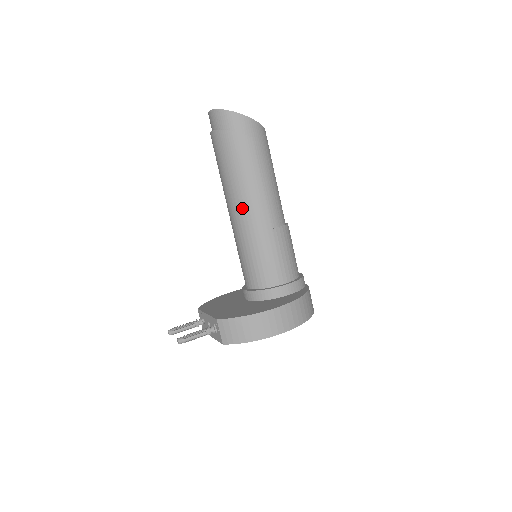
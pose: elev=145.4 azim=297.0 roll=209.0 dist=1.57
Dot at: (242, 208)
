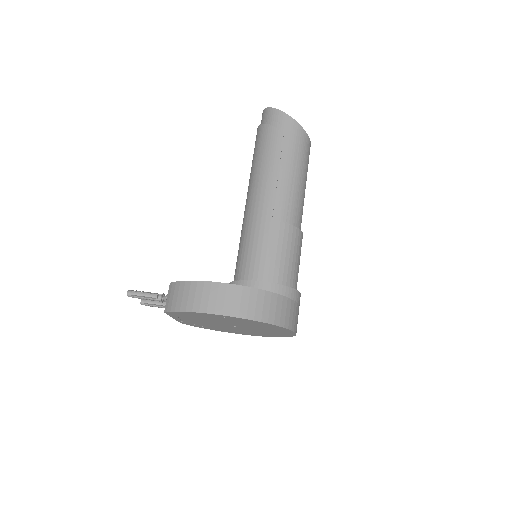
Dot at: (251, 195)
